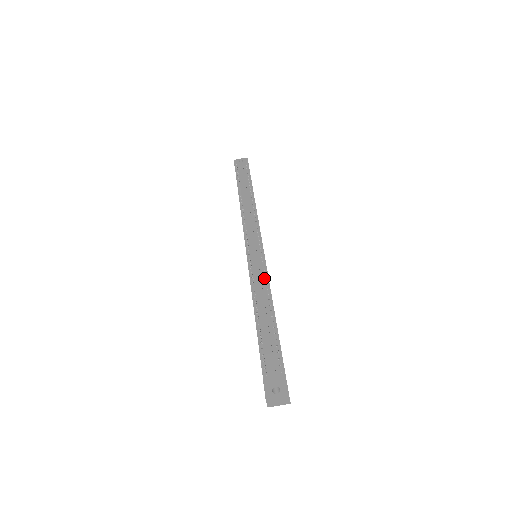
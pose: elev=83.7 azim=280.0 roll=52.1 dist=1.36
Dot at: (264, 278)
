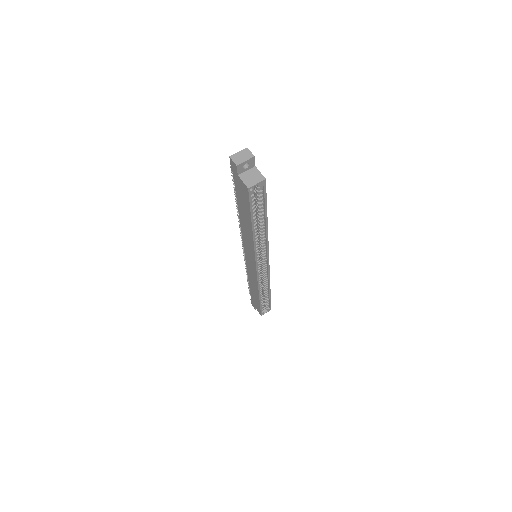
Dot at: occluded
